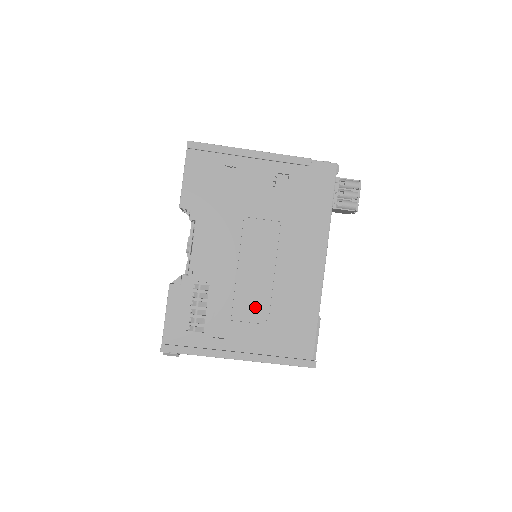
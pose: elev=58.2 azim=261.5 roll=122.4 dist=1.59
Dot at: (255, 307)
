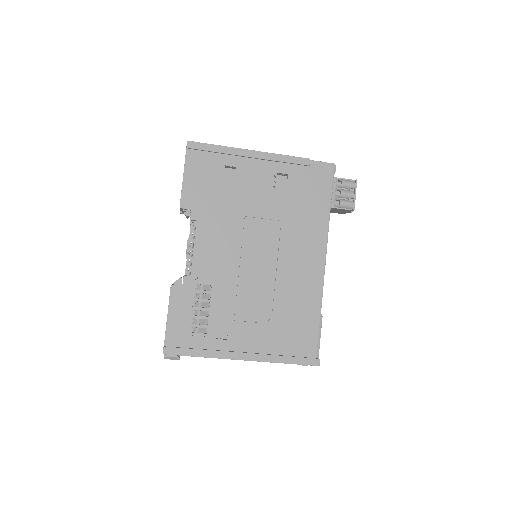
Dot at: (258, 306)
